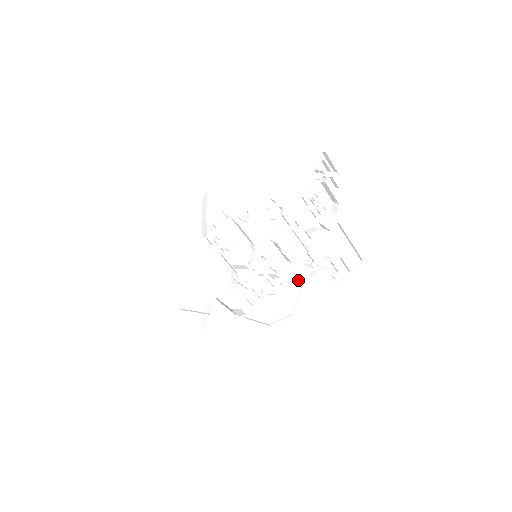
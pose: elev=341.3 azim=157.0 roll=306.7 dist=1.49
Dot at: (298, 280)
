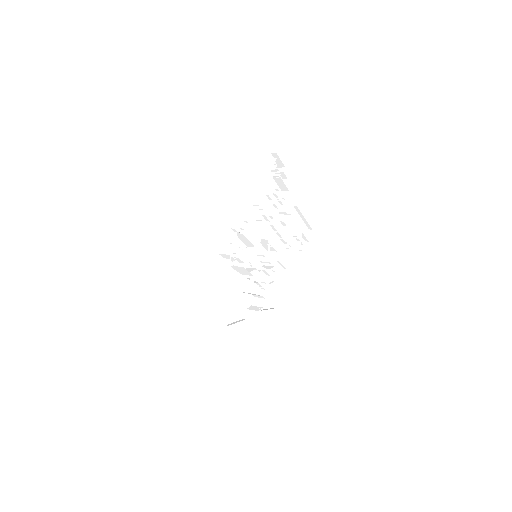
Dot at: (276, 263)
